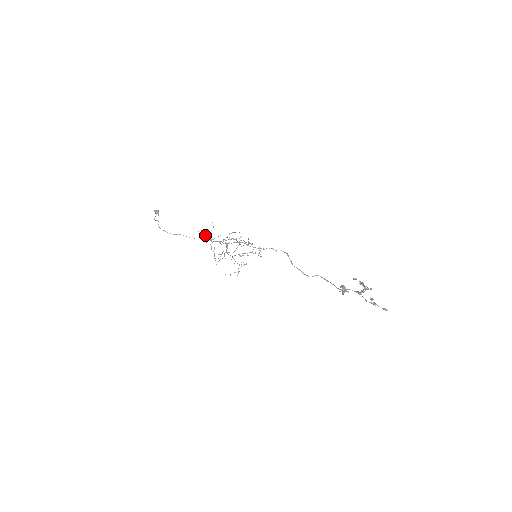
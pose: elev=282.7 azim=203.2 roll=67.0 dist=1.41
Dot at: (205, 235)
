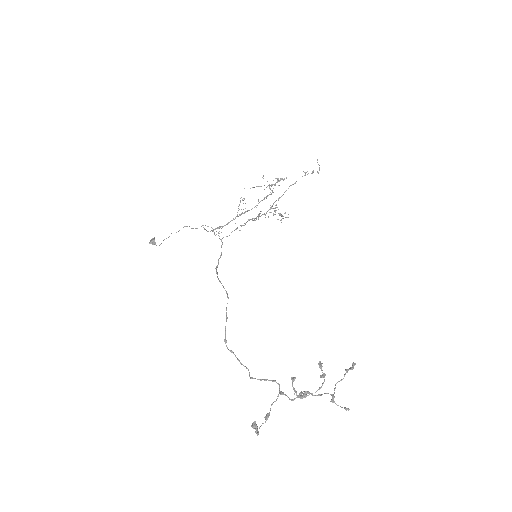
Dot at: (210, 231)
